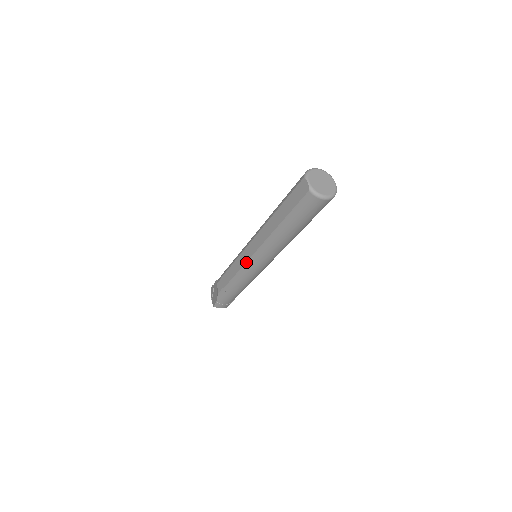
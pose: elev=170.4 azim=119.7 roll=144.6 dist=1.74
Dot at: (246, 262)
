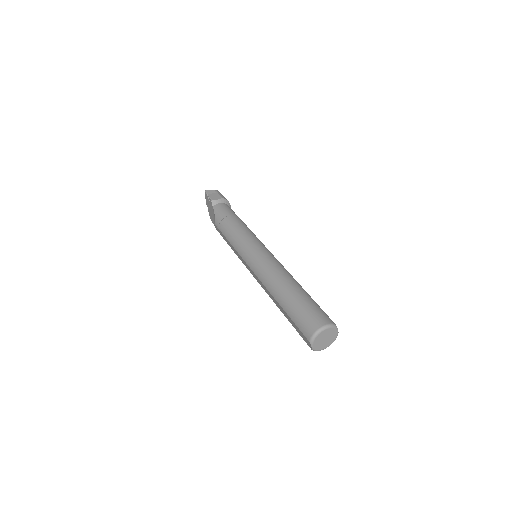
Dot at: (247, 268)
